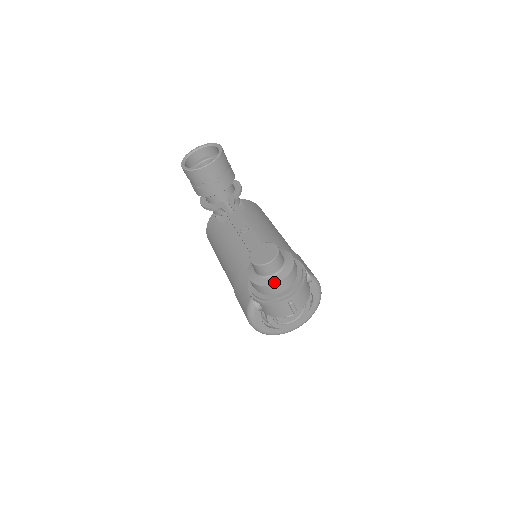
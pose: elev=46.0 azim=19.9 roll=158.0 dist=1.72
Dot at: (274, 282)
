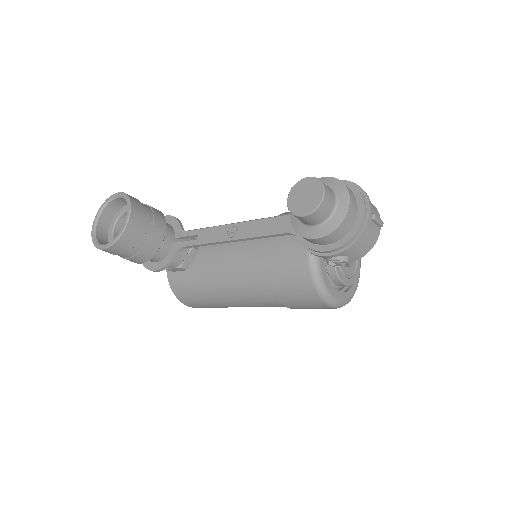
Dot at: (345, 209)
